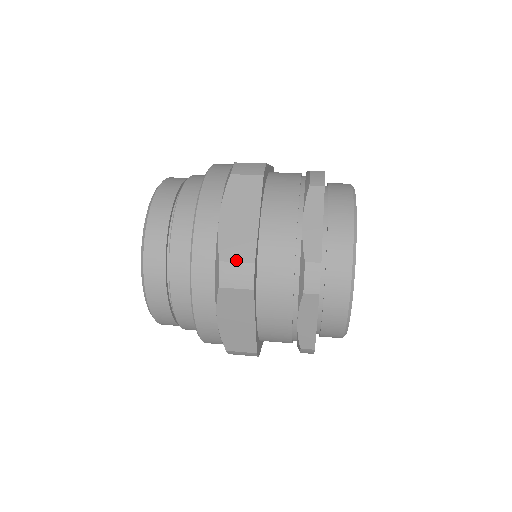
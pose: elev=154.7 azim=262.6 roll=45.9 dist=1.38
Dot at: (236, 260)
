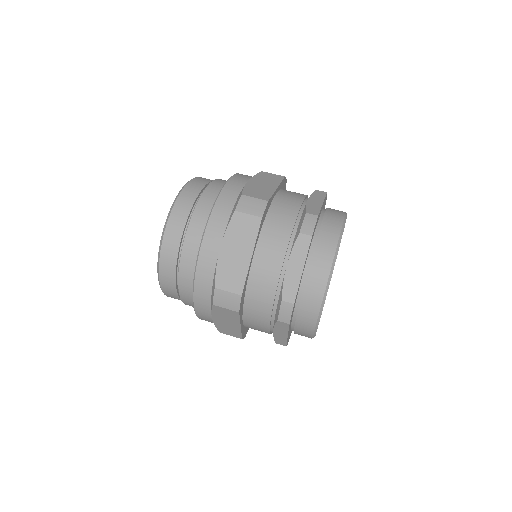
Dot at: (228, 290)
